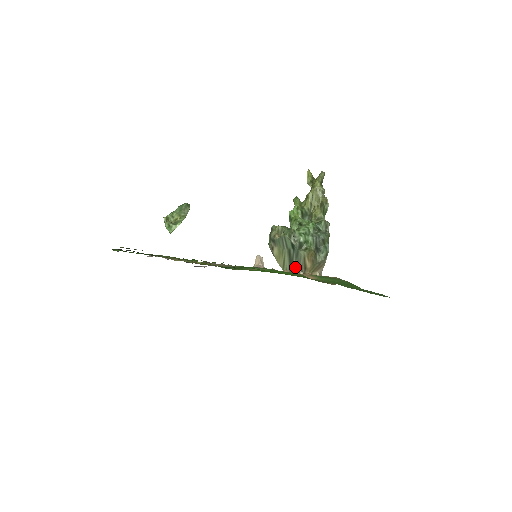
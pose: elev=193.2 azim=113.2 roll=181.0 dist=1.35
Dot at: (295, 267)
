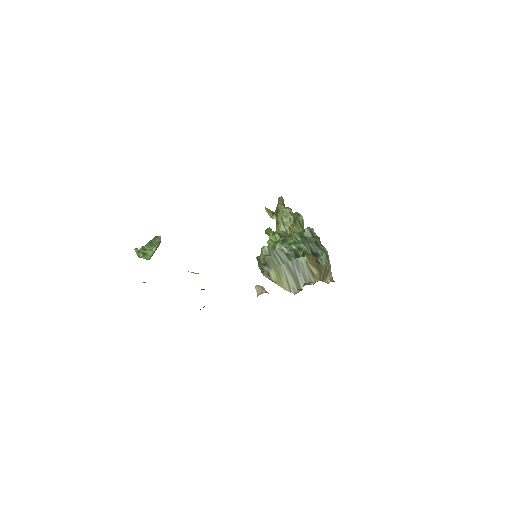
Dot at: (302, 281)
